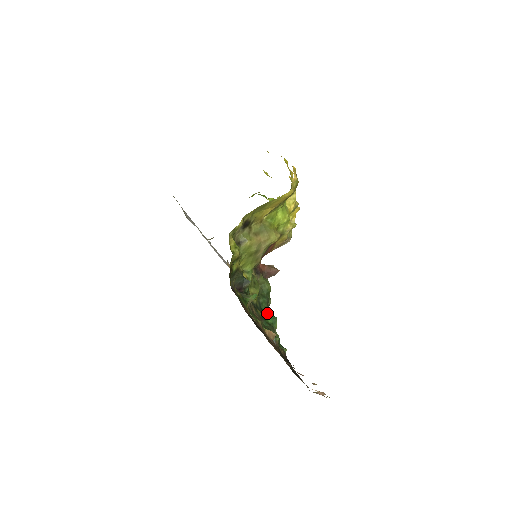
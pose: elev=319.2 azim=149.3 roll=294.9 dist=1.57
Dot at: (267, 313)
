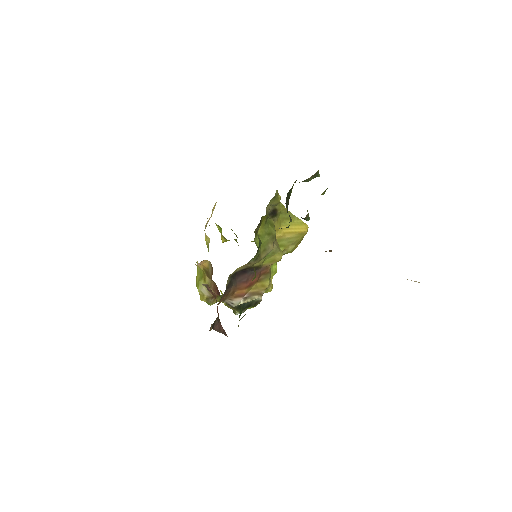
Dot at: occluded
